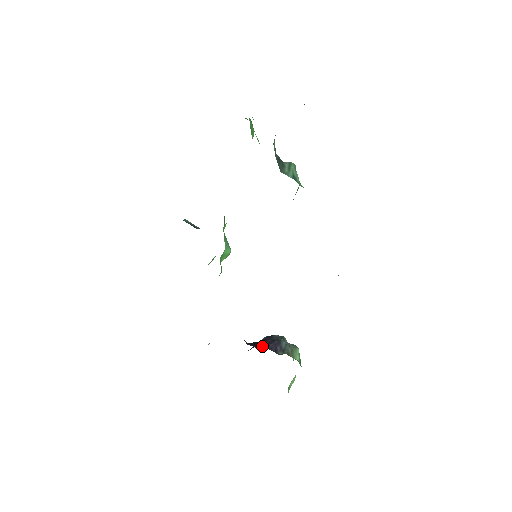
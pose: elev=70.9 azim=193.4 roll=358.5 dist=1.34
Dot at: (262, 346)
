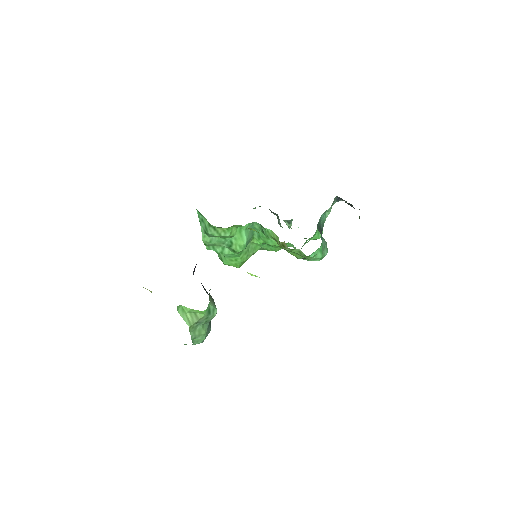
Dot at: occluded
